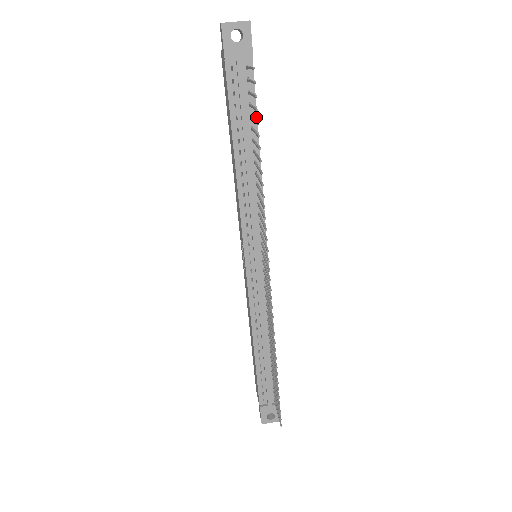
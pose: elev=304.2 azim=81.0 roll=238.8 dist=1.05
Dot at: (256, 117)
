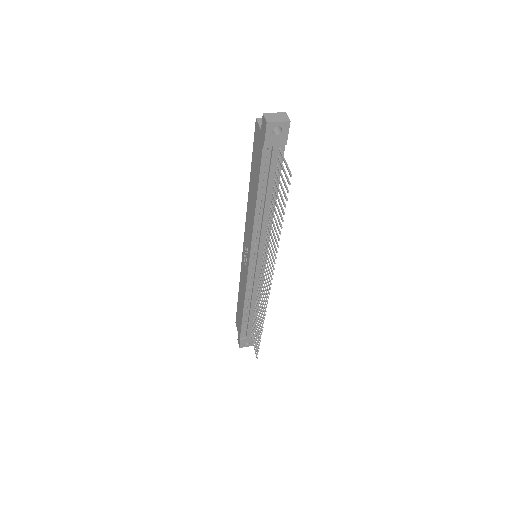
Dot at: occluded
